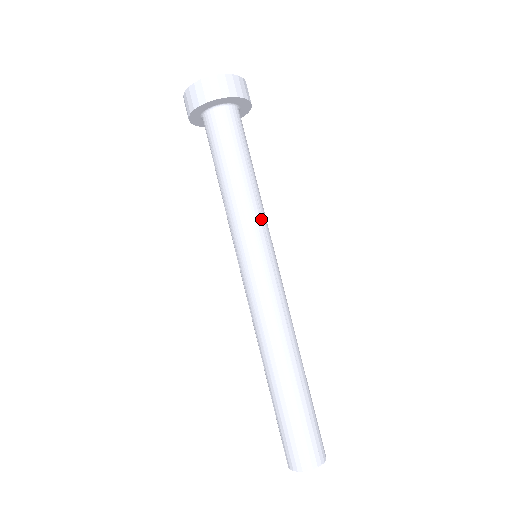
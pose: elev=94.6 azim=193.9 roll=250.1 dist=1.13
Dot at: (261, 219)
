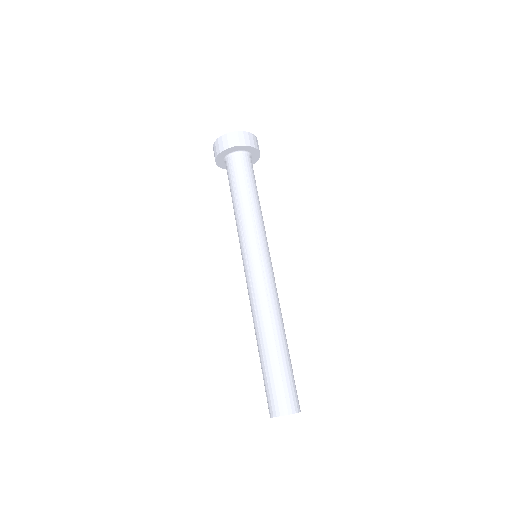
Dot at: occluded
